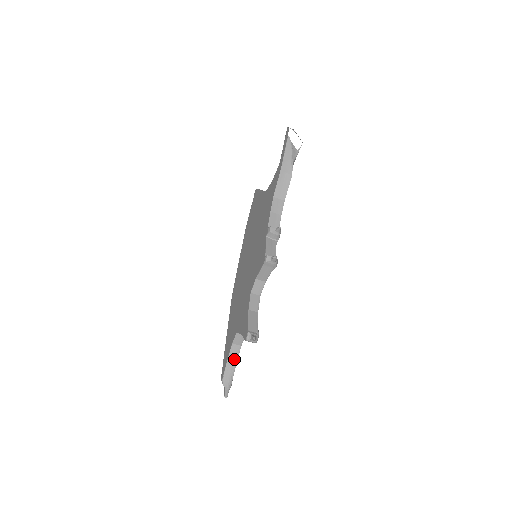
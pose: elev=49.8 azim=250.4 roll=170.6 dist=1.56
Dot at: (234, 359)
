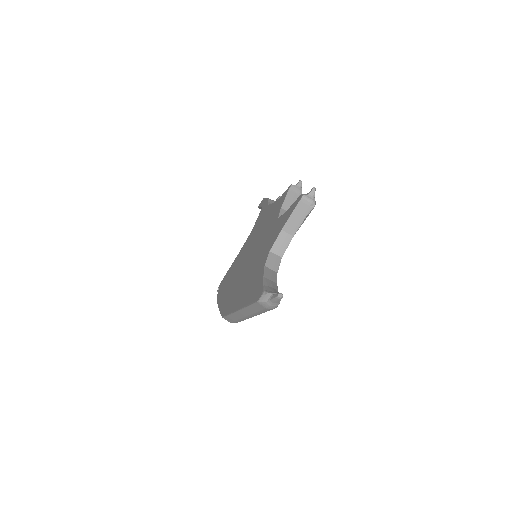
Dot at: (272, 280)
